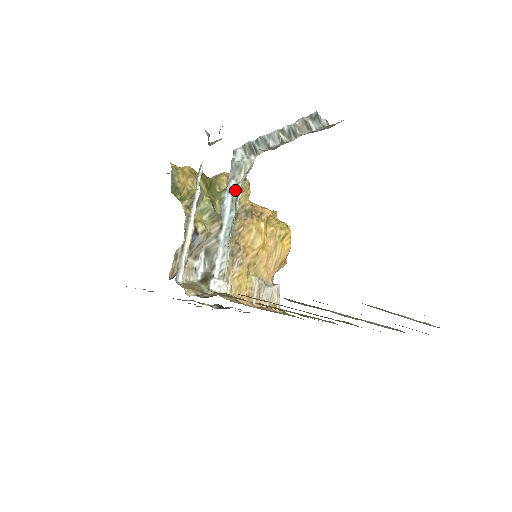
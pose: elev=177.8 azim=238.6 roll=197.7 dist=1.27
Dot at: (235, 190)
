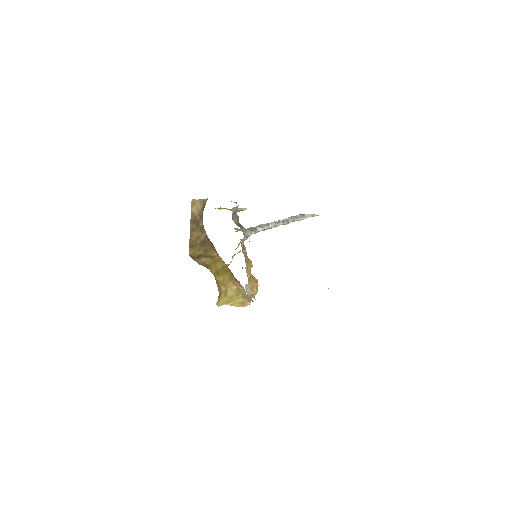
Dot at: (243, 233)
